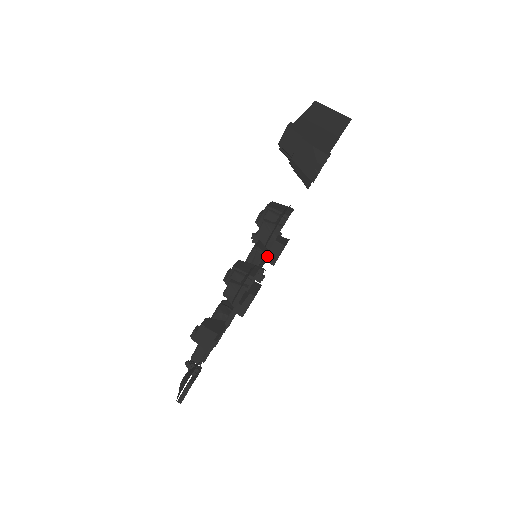
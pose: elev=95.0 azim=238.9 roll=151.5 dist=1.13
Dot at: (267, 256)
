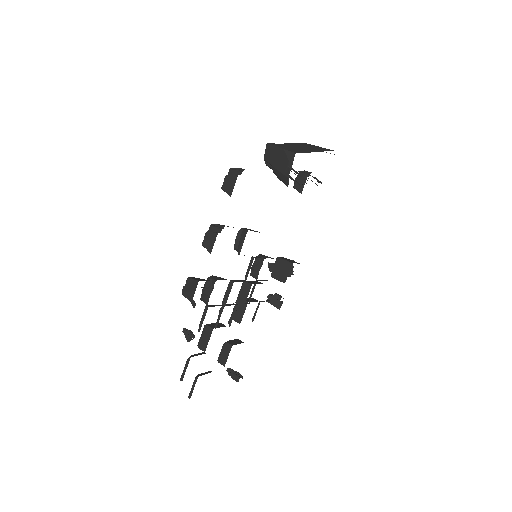
Dot at: (279, 275)
